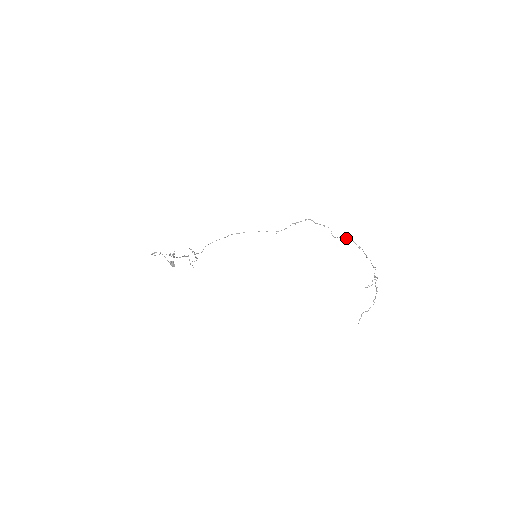
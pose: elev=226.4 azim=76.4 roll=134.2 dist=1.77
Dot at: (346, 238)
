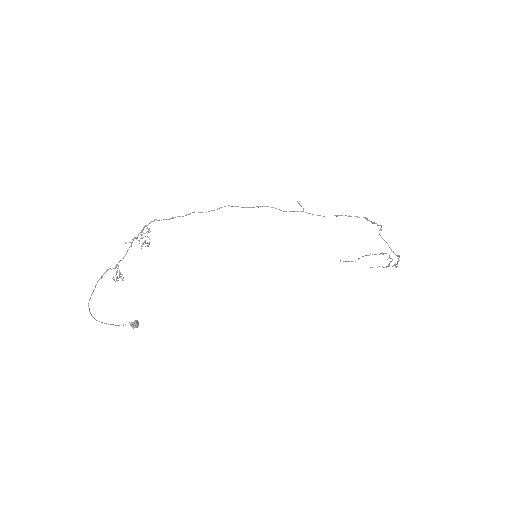
Dot at: (392, 251)
